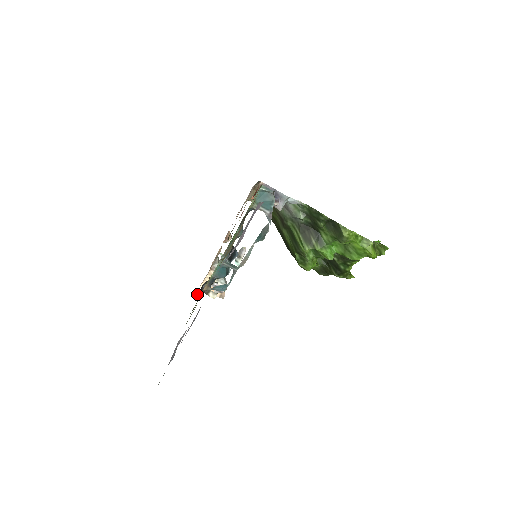
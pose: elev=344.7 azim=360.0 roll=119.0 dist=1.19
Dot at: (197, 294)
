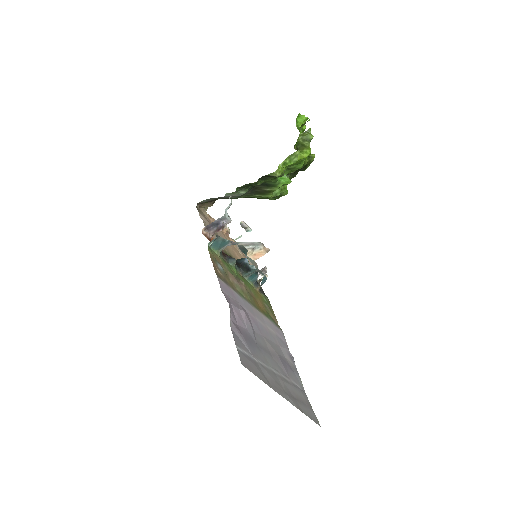
Dot at: occluded
